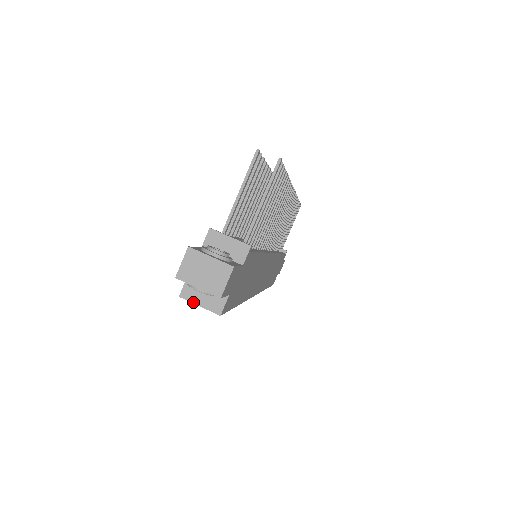
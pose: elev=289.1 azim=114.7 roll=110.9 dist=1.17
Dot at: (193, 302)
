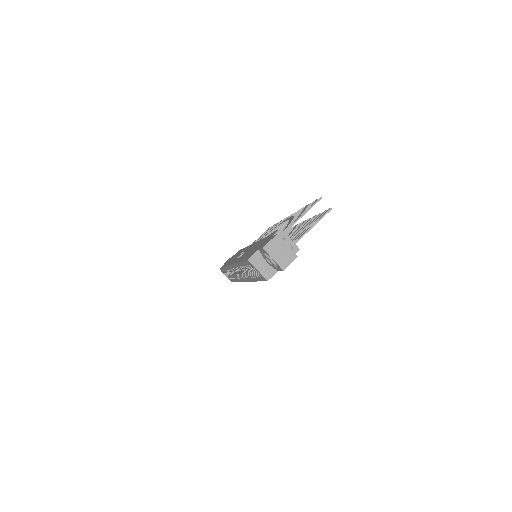
Dot at: (255, 266)
